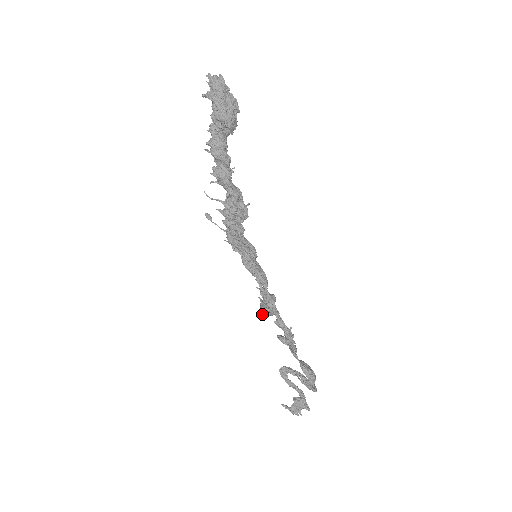
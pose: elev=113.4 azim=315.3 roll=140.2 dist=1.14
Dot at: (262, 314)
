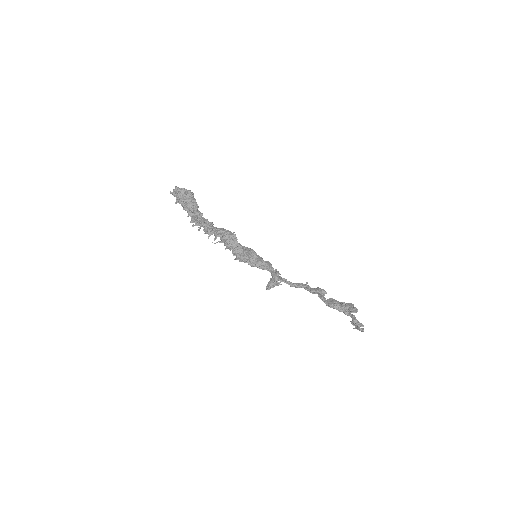
Dot at: (267, 289)
